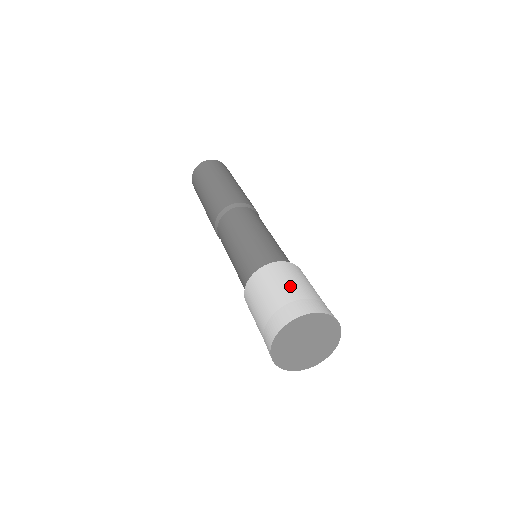
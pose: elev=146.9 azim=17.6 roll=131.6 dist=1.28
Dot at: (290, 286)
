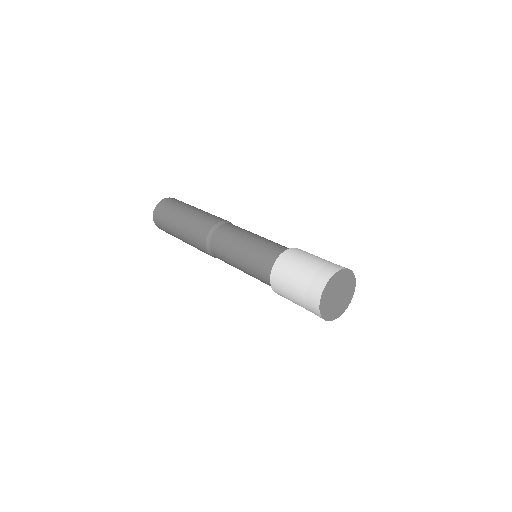
Dot at: (320, 258)
